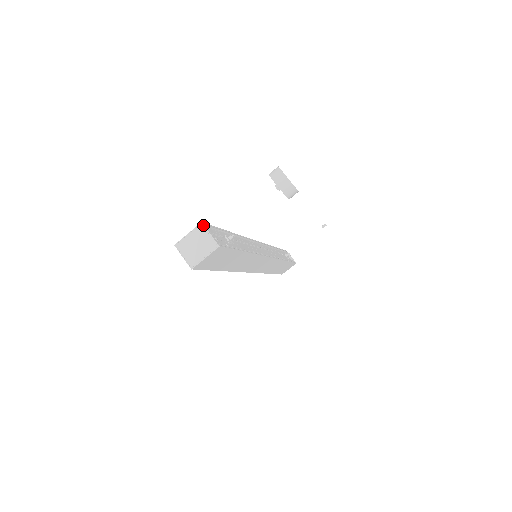
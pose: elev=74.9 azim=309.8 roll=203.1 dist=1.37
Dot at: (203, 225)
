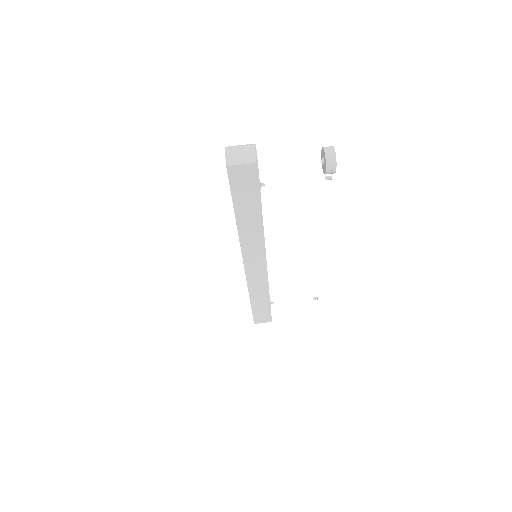
Dot at: (255, 145)
